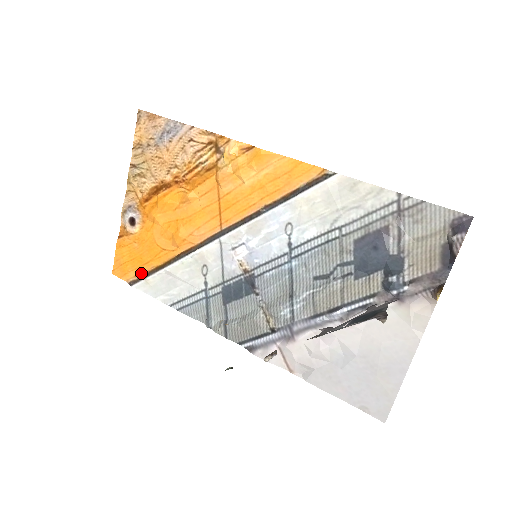
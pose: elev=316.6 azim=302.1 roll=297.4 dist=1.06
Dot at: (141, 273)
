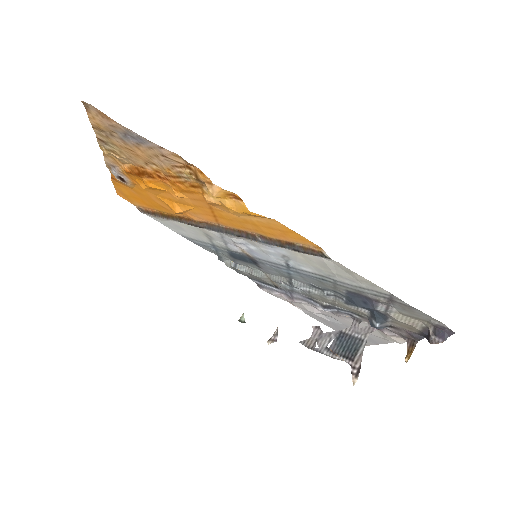
Dot at: (147, 208)
